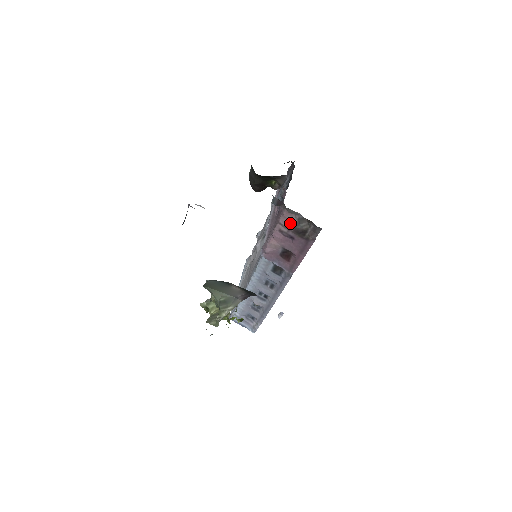
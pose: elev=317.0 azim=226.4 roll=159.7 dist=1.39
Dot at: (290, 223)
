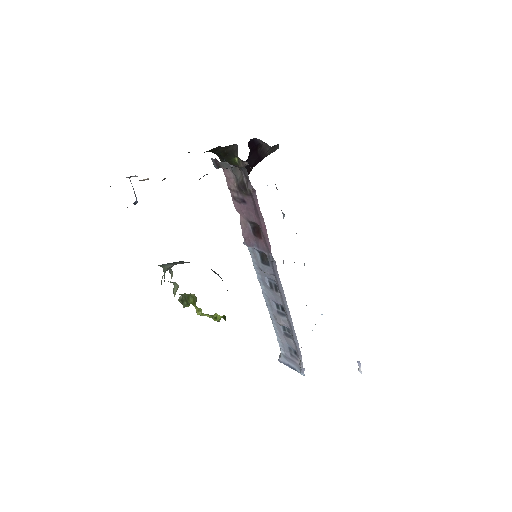
Dot at: (233, 182)
